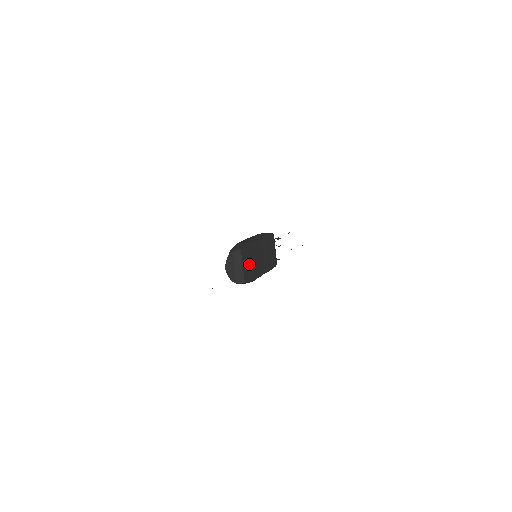
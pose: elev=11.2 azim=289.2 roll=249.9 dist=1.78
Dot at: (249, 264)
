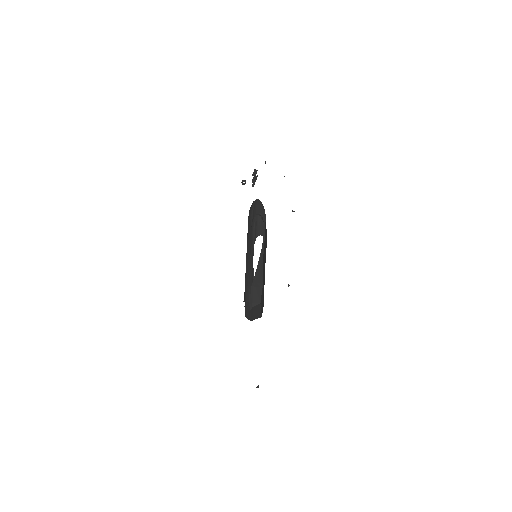
Dot at: (263, 297)
